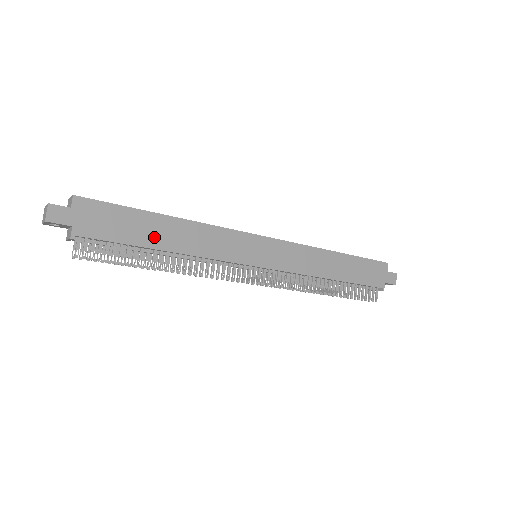
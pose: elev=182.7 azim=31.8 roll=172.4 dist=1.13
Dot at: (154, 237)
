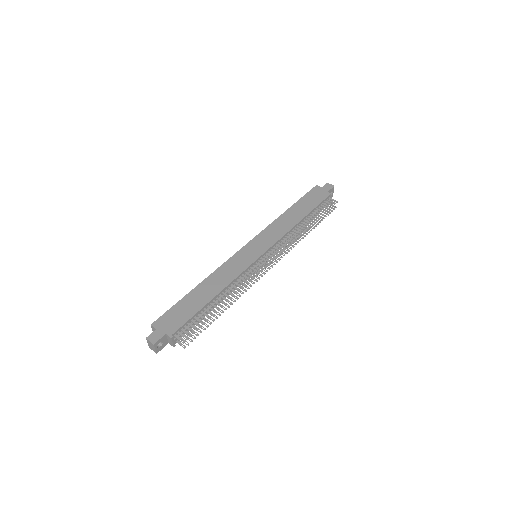
Dot at: (202, 299)
